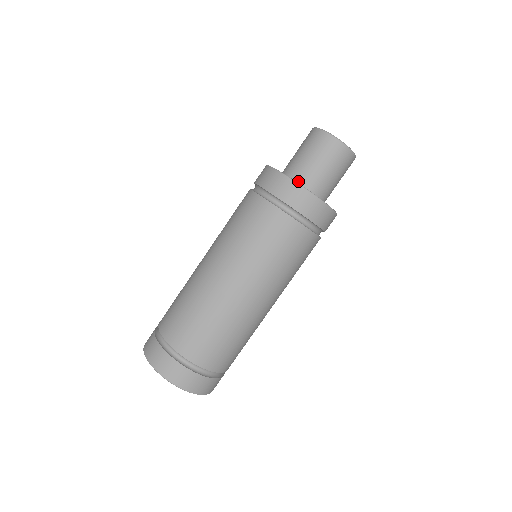
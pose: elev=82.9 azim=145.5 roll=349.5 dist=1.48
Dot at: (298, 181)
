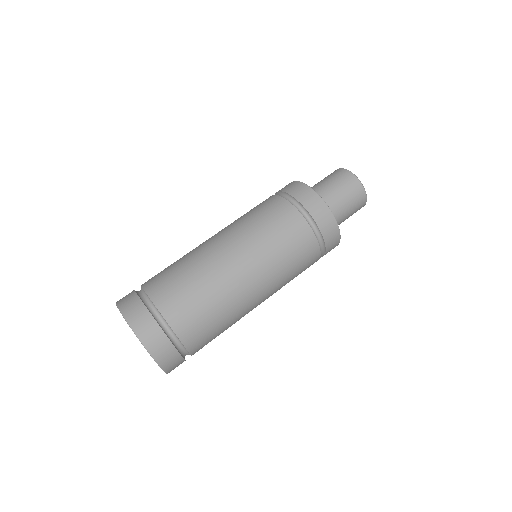
Dot at: occluded
